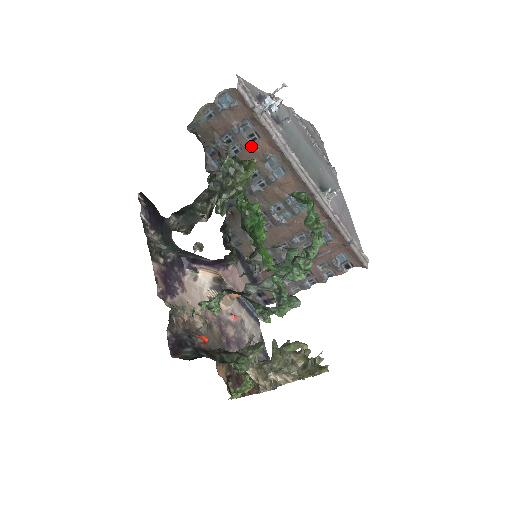
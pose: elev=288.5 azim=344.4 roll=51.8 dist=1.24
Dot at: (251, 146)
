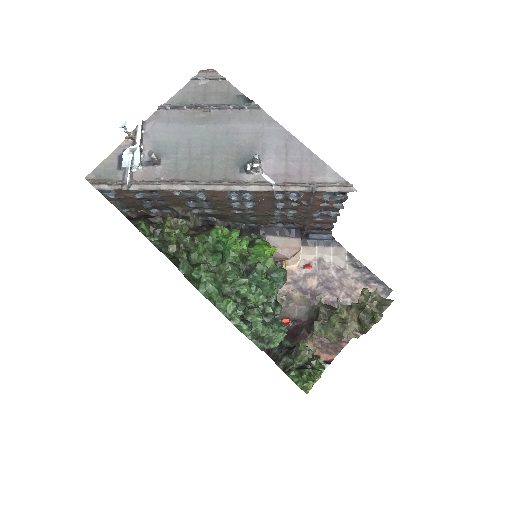
Dot at: (161, 195)
